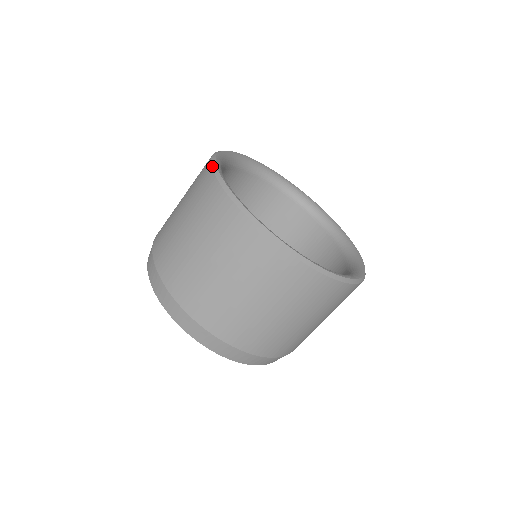
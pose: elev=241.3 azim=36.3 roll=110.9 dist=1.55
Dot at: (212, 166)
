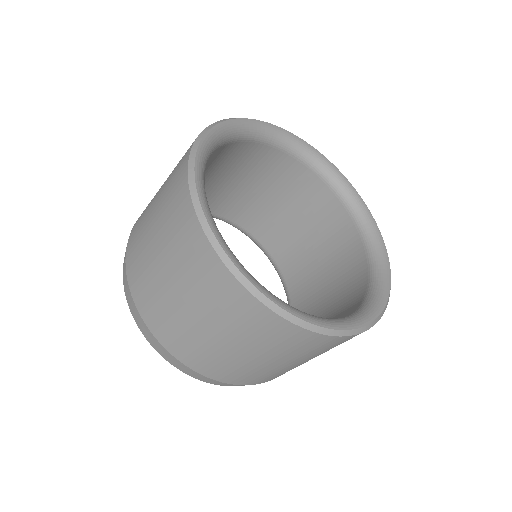
Dot at: (256, 297)
